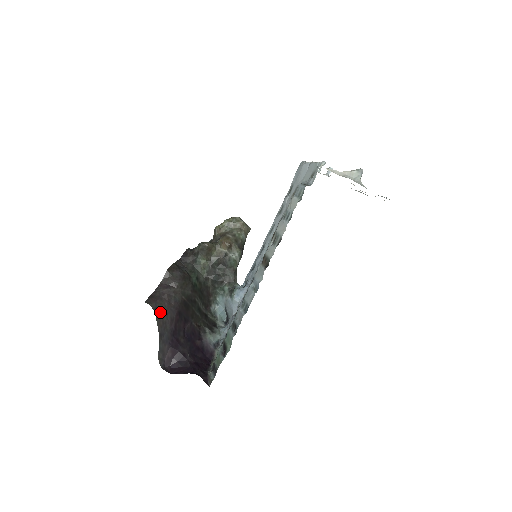
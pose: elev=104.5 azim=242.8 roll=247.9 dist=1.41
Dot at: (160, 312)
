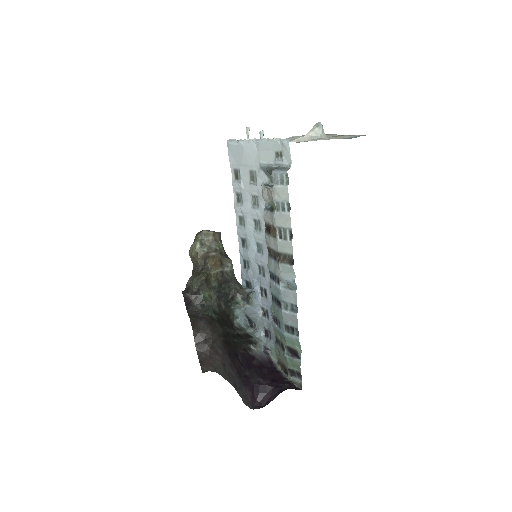
Dot at: (220, 369)
